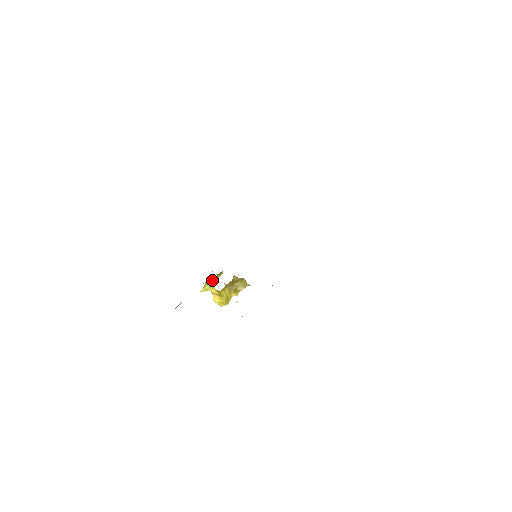
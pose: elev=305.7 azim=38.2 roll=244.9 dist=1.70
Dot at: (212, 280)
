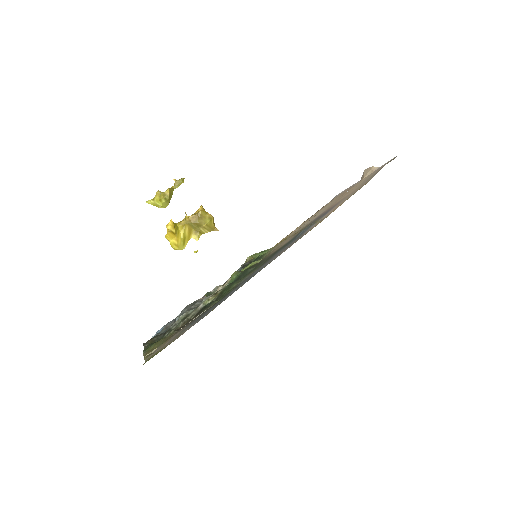
Dot at: (168, 194)
